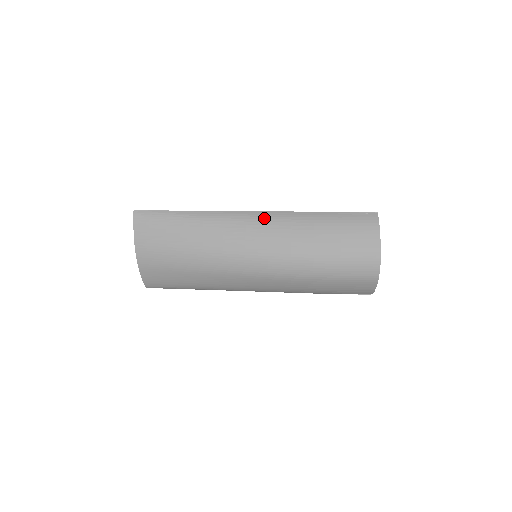
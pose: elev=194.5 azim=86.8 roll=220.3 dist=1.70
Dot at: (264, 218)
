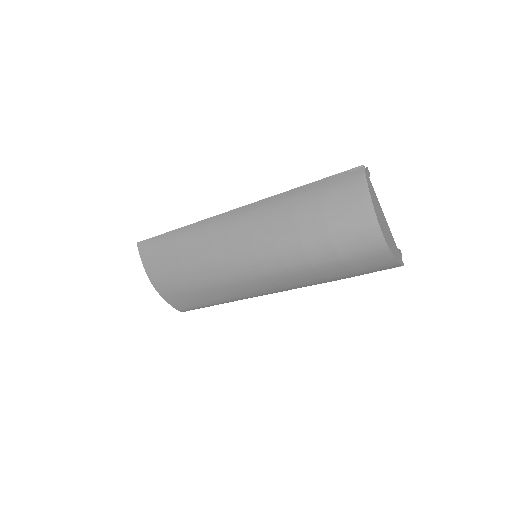
Dot at: (243, 214)
